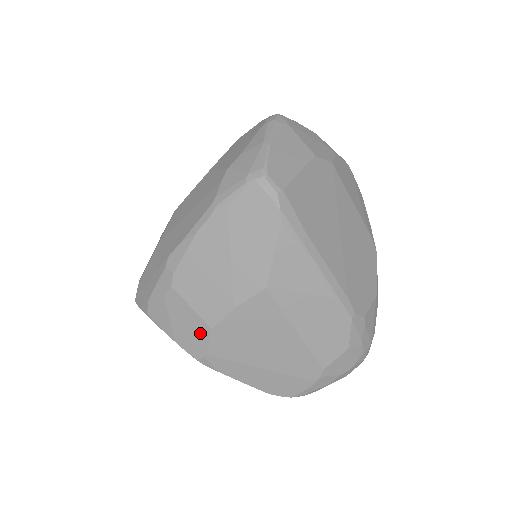
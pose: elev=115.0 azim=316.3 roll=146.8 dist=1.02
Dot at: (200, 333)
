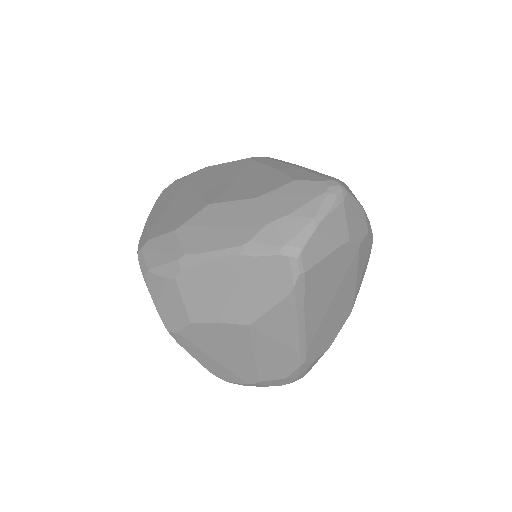
Dot at: (180, 319)
